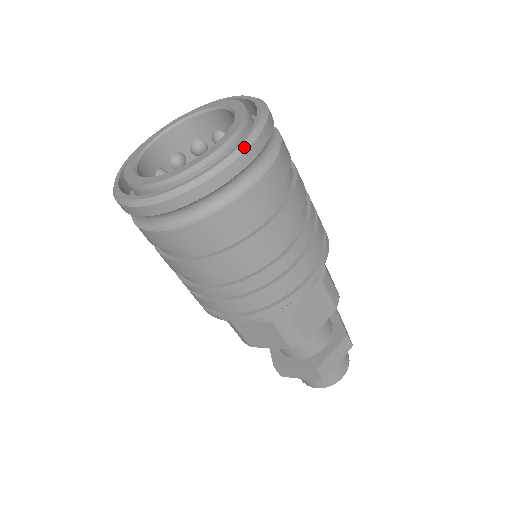
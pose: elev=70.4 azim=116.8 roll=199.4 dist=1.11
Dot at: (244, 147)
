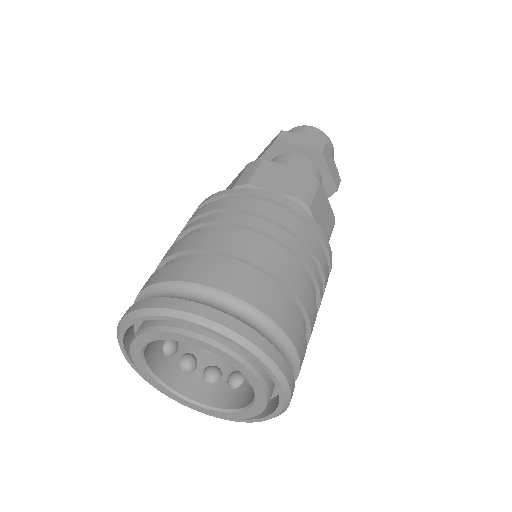
Dot at: occluded
